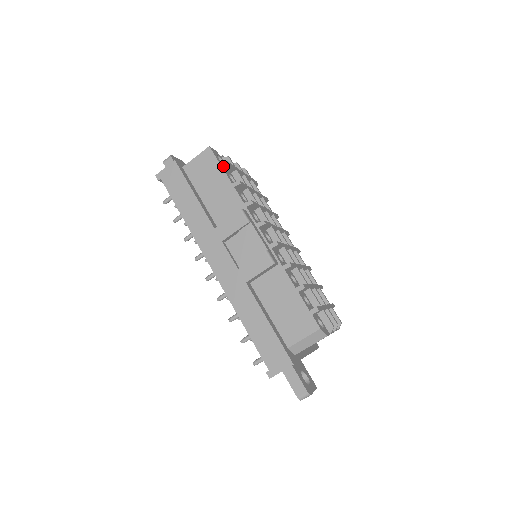
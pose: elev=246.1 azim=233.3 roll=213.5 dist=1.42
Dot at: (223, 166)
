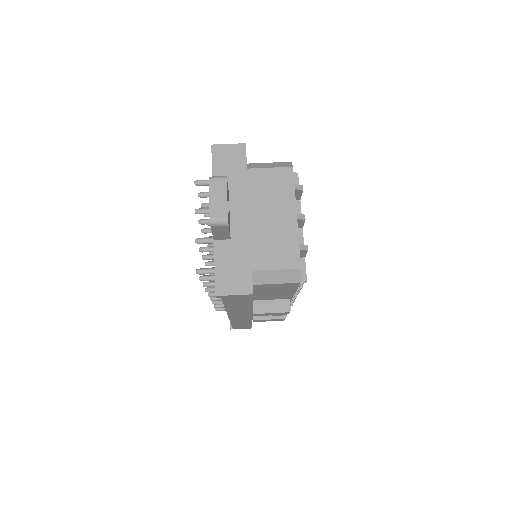
Dot at: occluded
